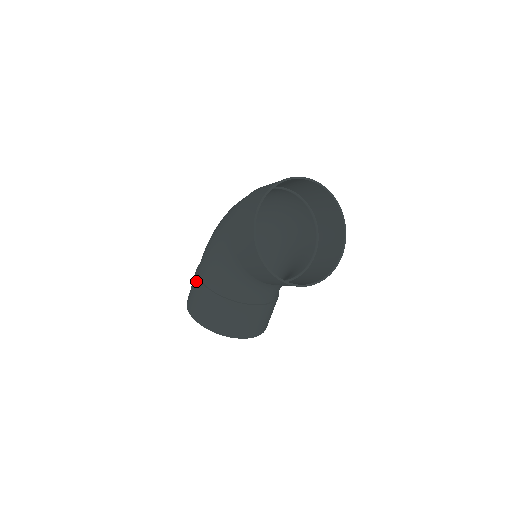
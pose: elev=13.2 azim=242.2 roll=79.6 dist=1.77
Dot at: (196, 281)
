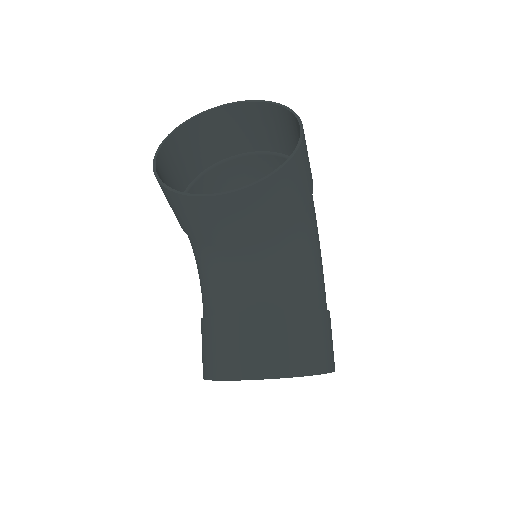
Dot at: occluded
